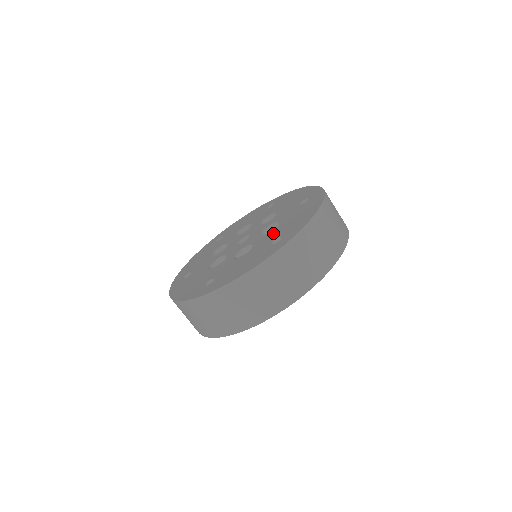
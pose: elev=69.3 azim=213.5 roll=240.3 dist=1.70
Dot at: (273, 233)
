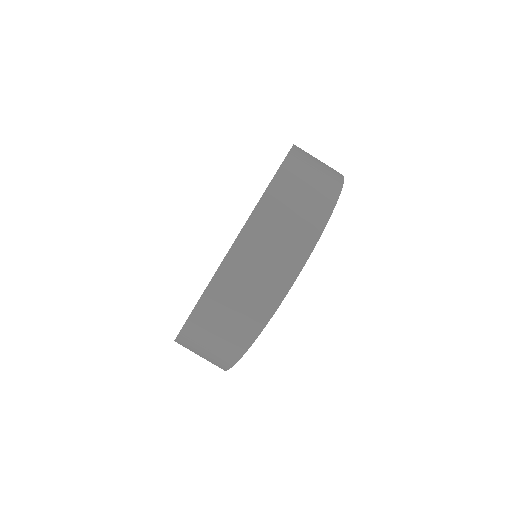
Dot at: occluded
